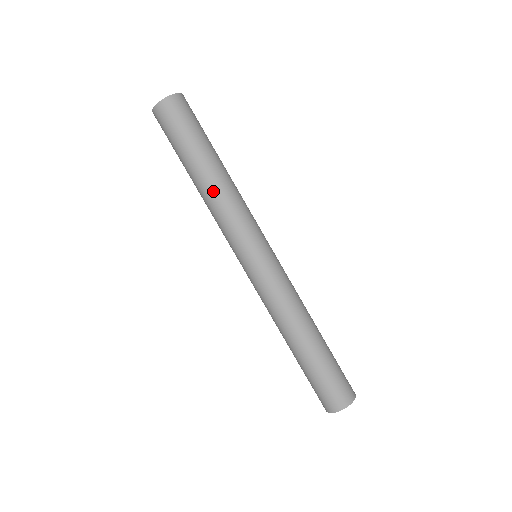
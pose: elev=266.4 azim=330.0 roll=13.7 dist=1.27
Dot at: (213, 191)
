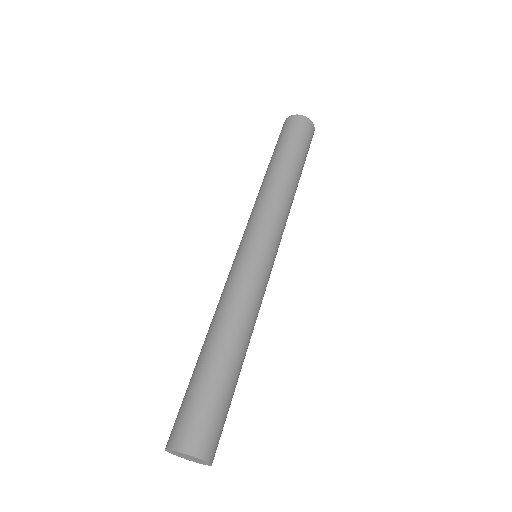
Dot at: (265, 183)
